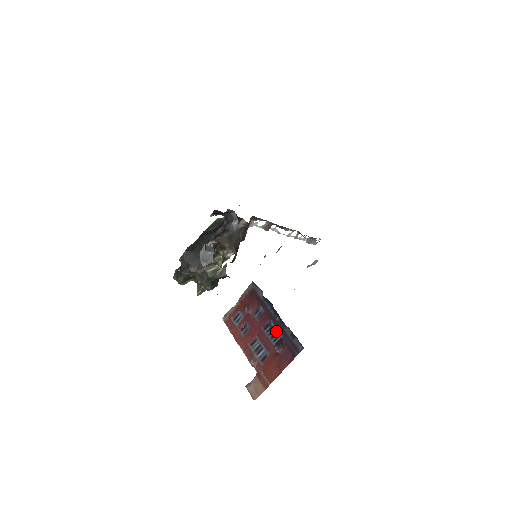
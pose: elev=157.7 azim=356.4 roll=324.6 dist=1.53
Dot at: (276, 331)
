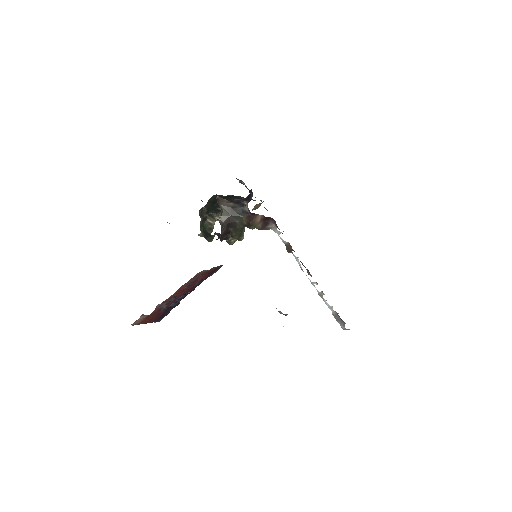
Dot at: occluded
